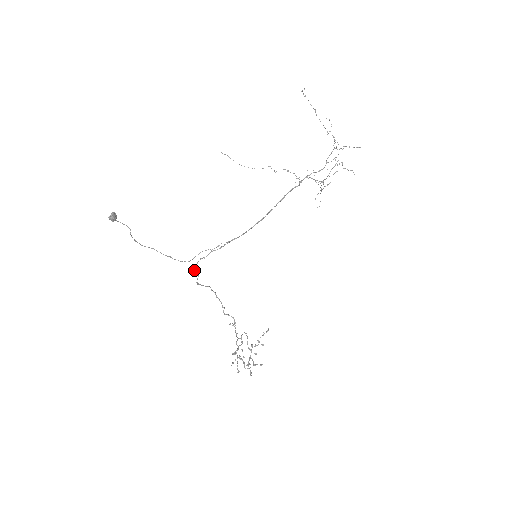
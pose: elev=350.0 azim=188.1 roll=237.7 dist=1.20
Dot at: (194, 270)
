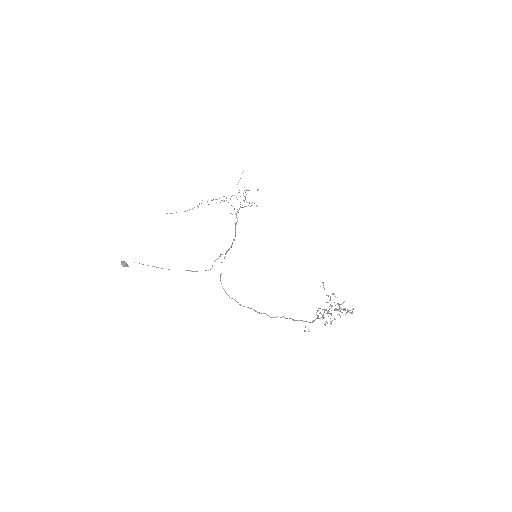
Dot at: occluded
